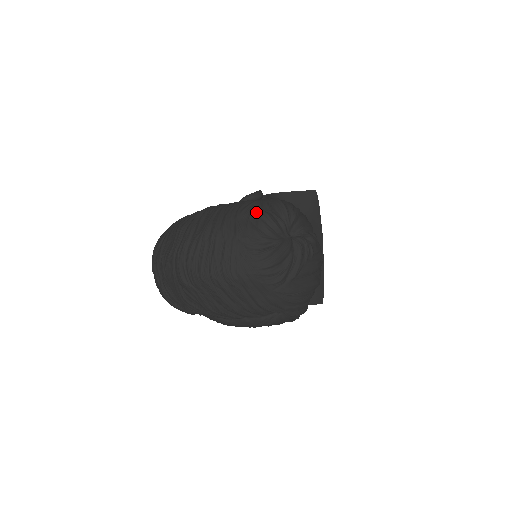
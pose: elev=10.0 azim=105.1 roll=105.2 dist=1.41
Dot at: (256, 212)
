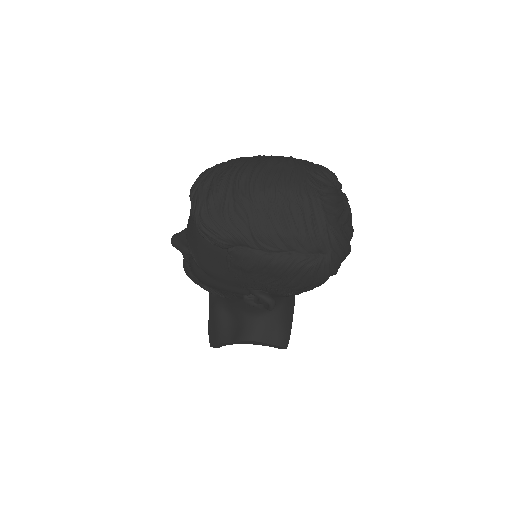
Dot at: (315, 164)
